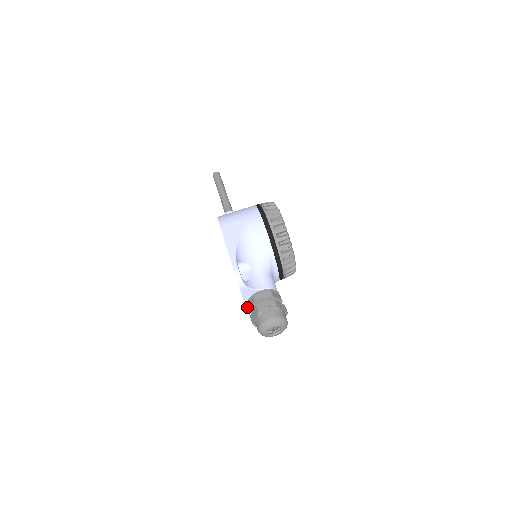
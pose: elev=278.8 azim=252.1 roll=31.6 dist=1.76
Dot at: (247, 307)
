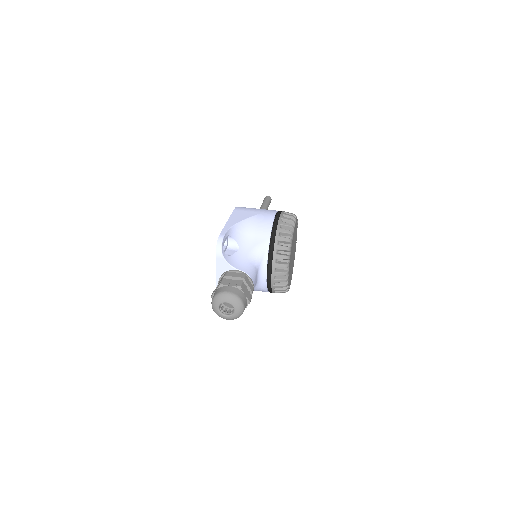
Dot at: occluded
